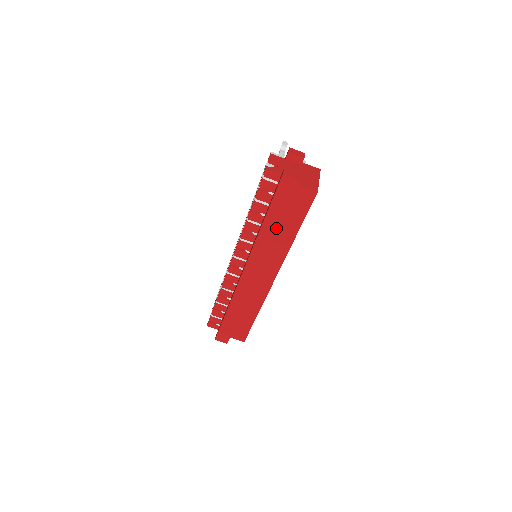
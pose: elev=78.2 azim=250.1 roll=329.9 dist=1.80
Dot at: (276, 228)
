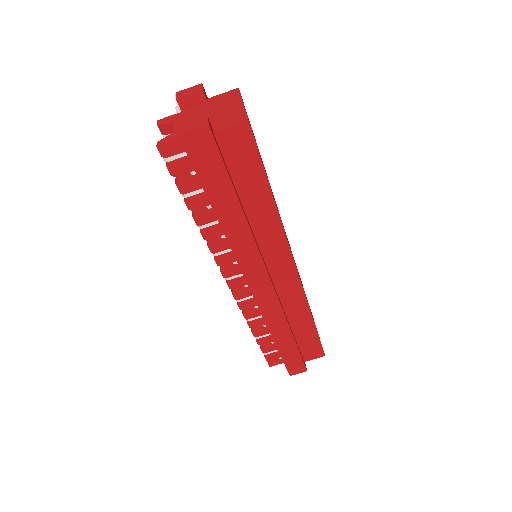
Dot at: (239, 211)
